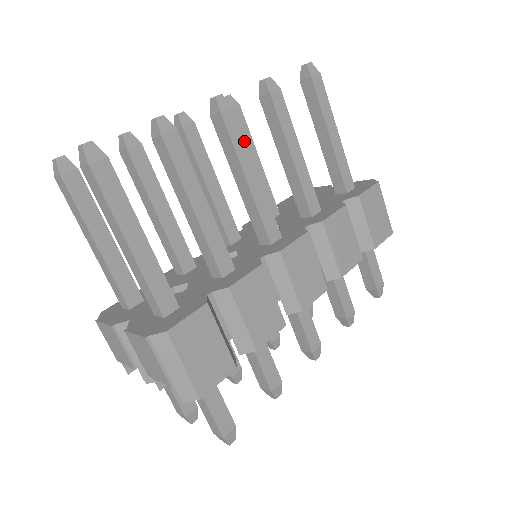
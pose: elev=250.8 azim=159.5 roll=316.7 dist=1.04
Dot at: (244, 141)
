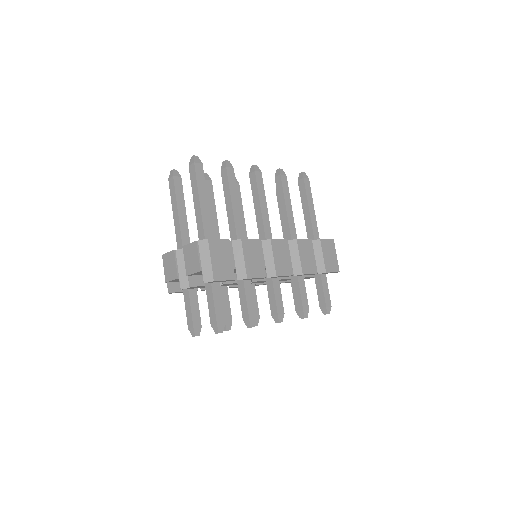
Dot at: (263, 188)
